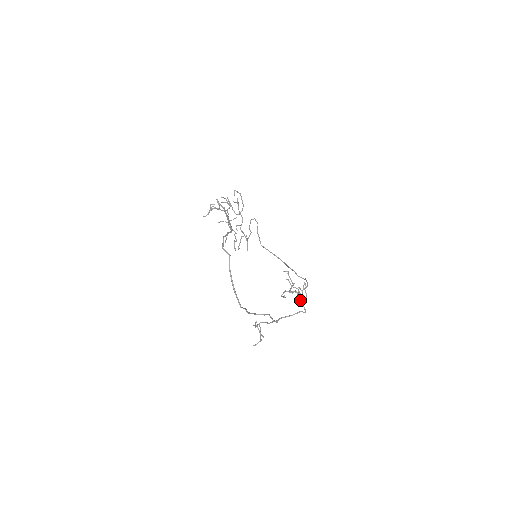
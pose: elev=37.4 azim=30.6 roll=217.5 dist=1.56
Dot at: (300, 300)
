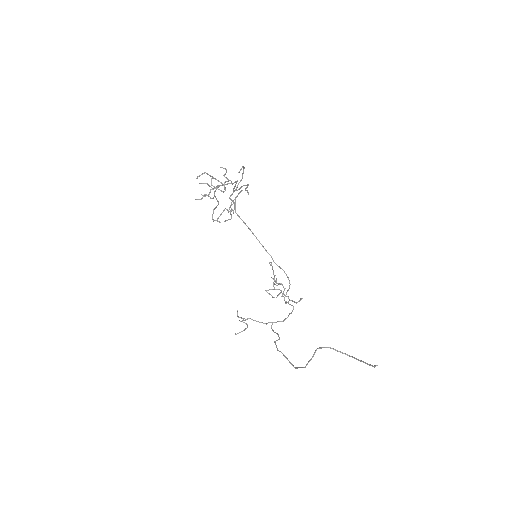
Dot at: (286, 302)
